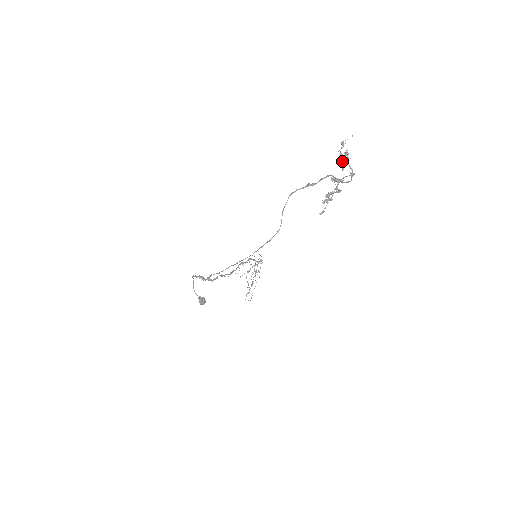
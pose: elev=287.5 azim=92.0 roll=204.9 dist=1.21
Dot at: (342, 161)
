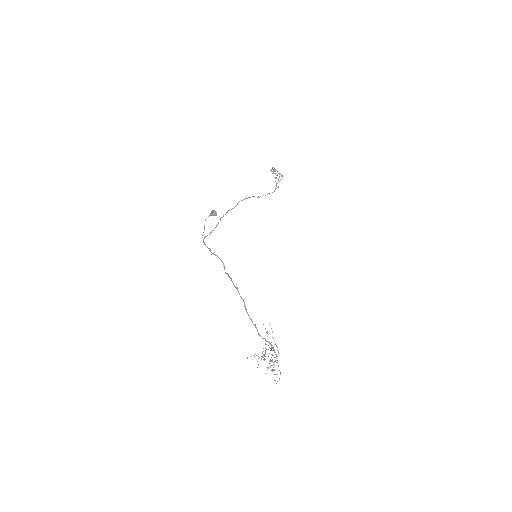
Dot at: occluded
